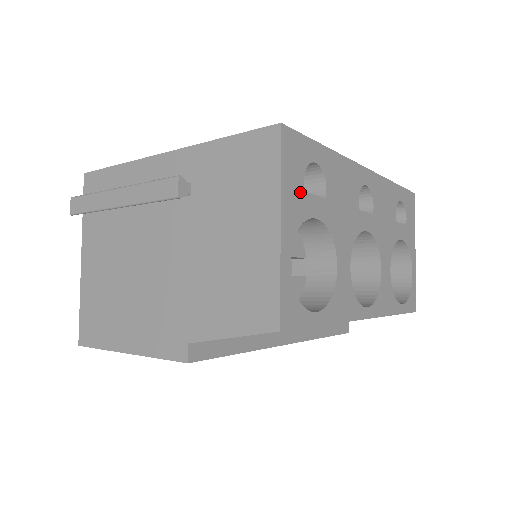
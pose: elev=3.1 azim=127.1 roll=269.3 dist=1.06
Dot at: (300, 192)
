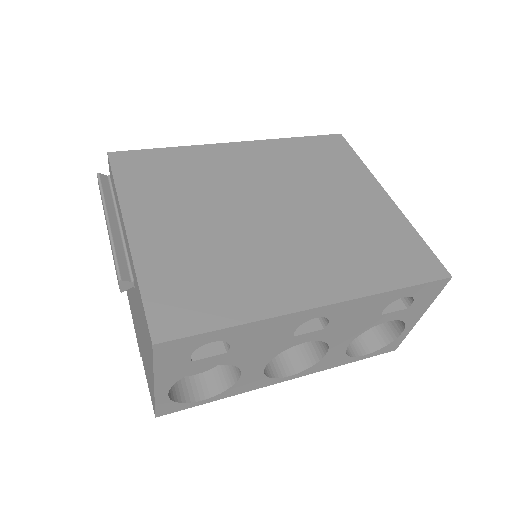
Dot at: (184, 364)
